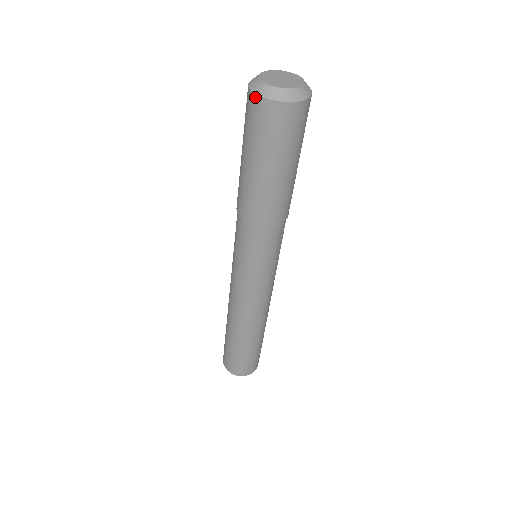
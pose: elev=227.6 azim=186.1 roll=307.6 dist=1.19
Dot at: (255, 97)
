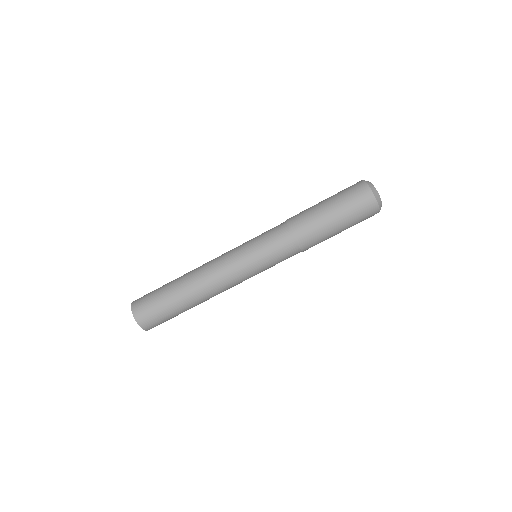
Dot at: (366, 185)
